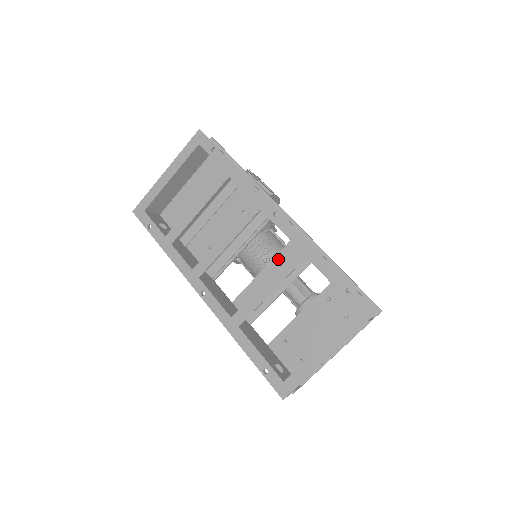
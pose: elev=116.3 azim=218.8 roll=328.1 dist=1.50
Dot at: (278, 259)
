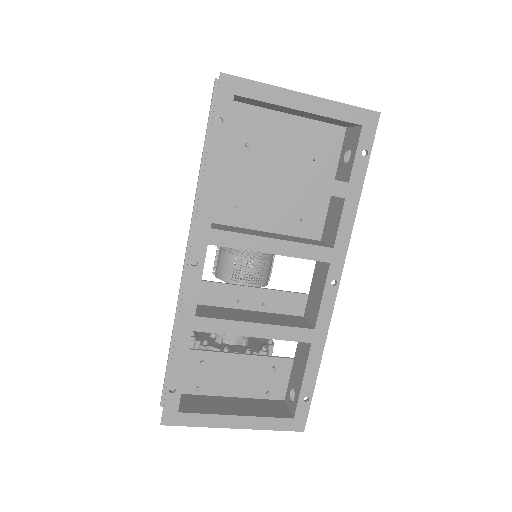
Dot at: (277, 295)
